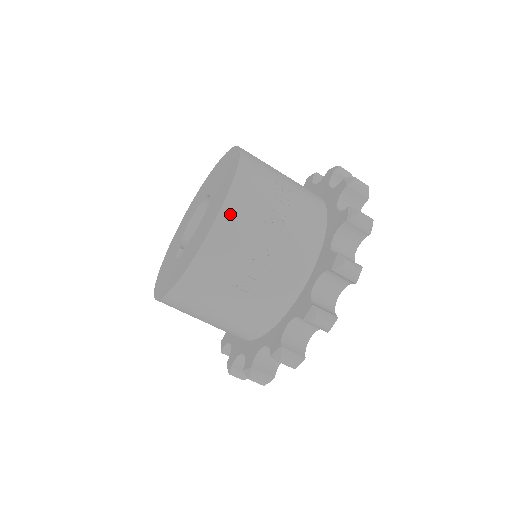
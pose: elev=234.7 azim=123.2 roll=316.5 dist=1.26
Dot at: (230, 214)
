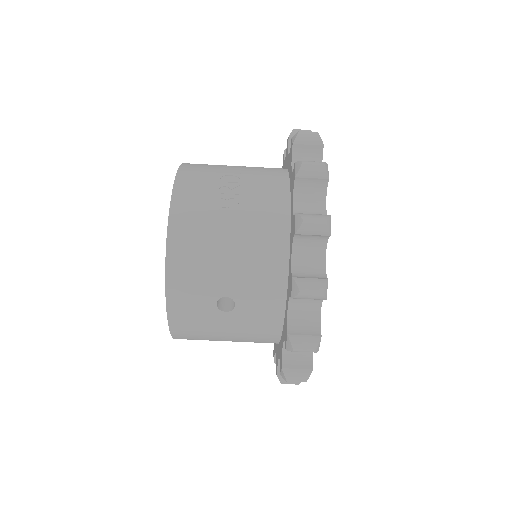
Dot at: (189, 169)
